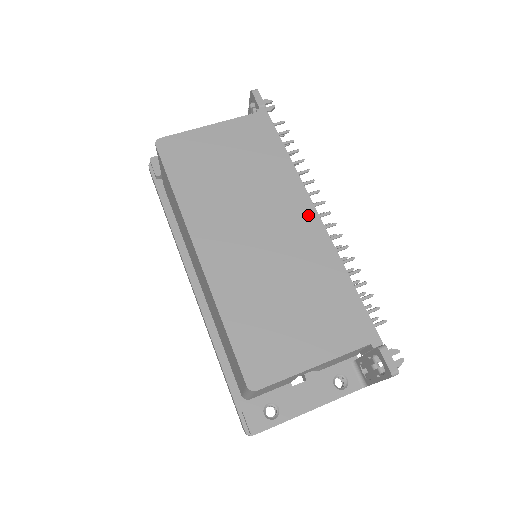
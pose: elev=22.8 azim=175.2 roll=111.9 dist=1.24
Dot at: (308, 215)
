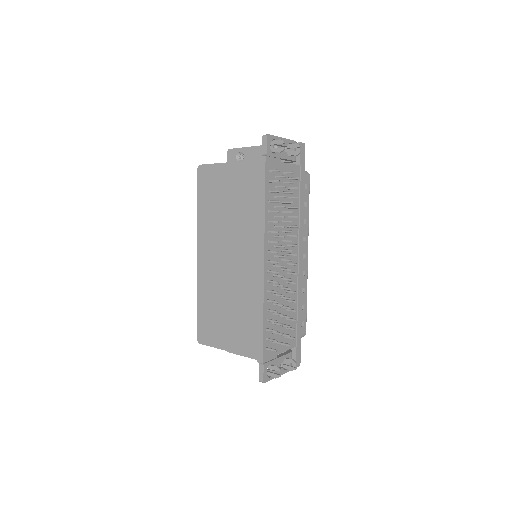
Dot at: (258, 260)
